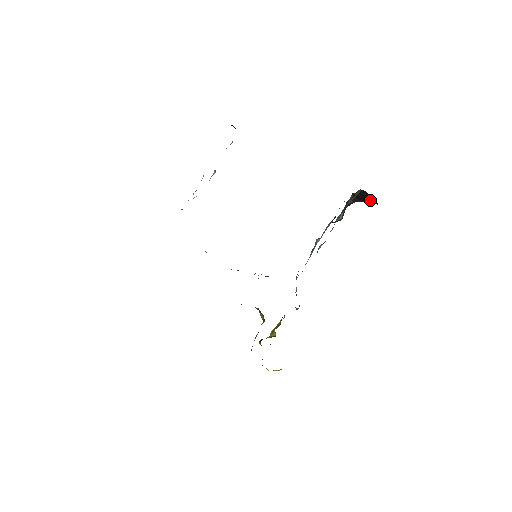
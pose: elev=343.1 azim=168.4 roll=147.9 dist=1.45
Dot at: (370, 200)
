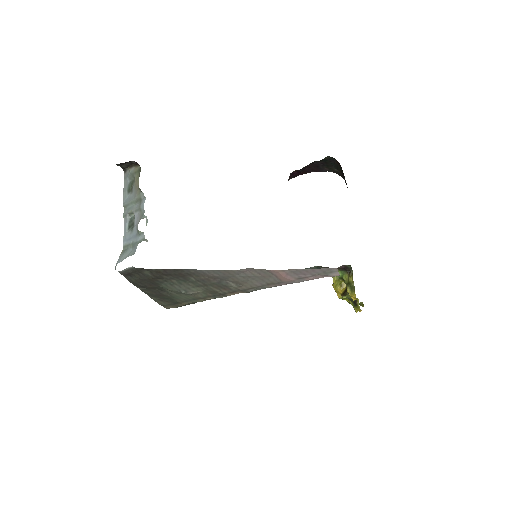
Dot at: (305, 172)
